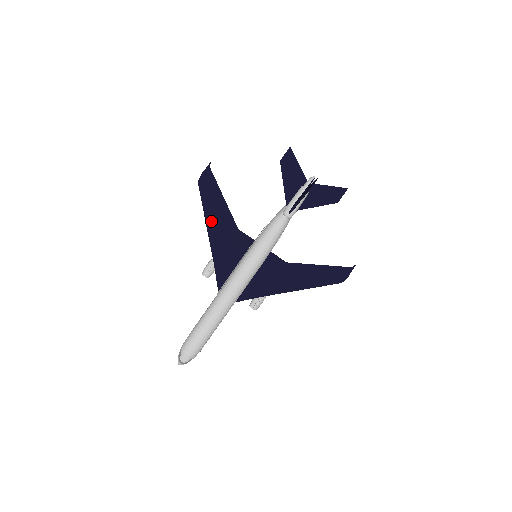
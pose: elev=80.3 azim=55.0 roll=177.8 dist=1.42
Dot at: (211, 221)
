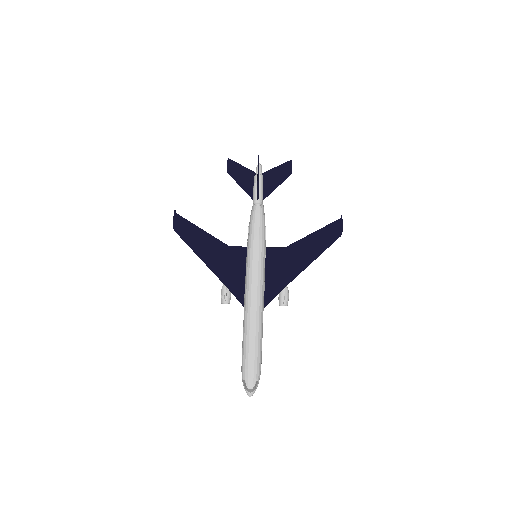
Dot at: (202, 253)
